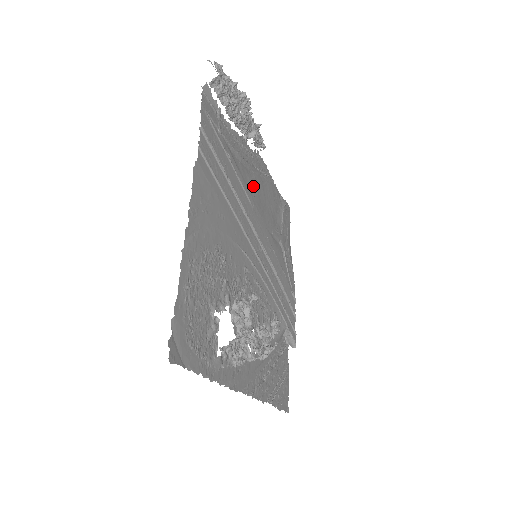
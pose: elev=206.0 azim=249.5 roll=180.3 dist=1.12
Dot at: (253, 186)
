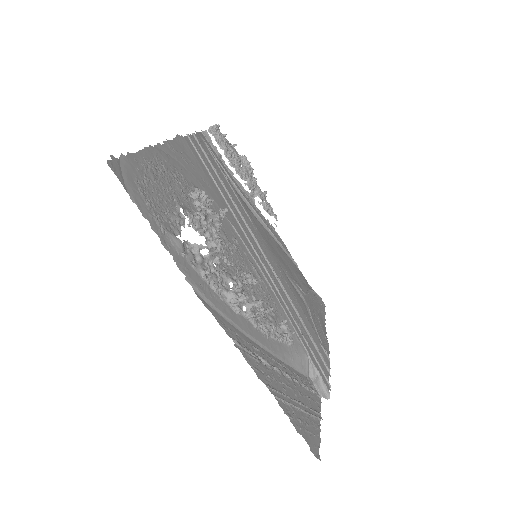
Dot at: (259, 225)
